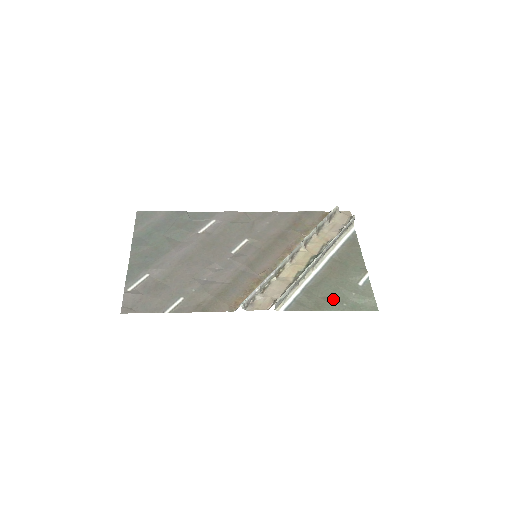
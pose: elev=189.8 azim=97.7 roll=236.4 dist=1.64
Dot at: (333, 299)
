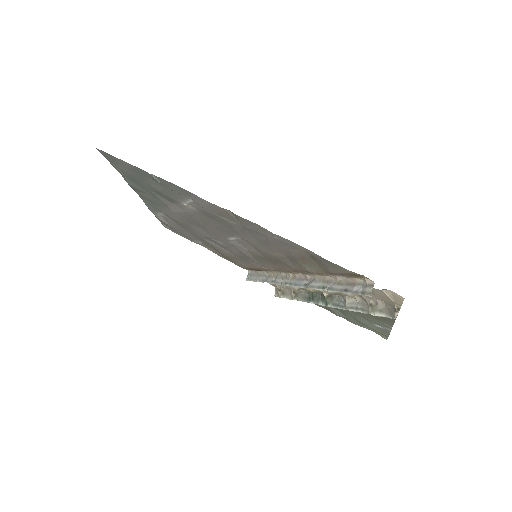
Dot at: (341, 313)
